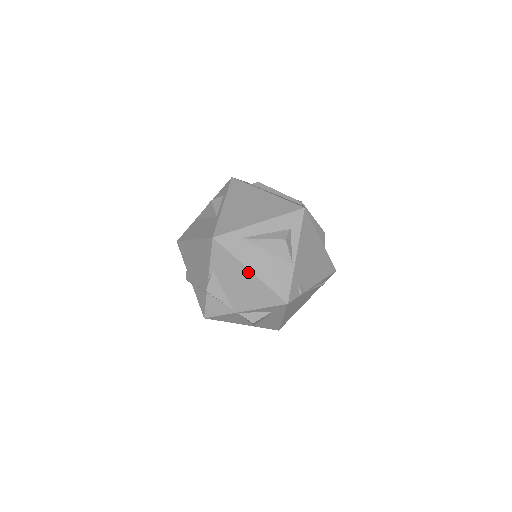
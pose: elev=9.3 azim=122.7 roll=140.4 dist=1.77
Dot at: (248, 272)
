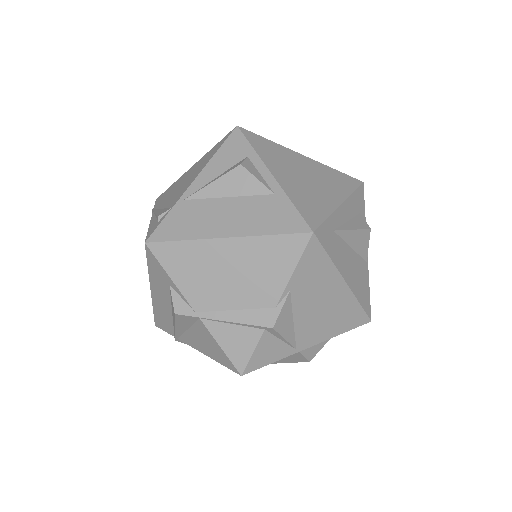
Dot at: (342, 284)
